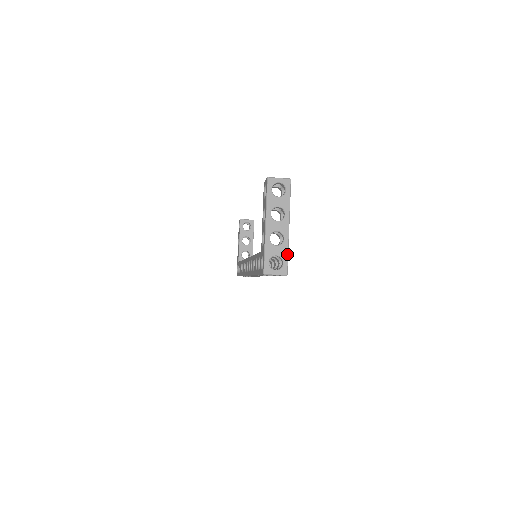
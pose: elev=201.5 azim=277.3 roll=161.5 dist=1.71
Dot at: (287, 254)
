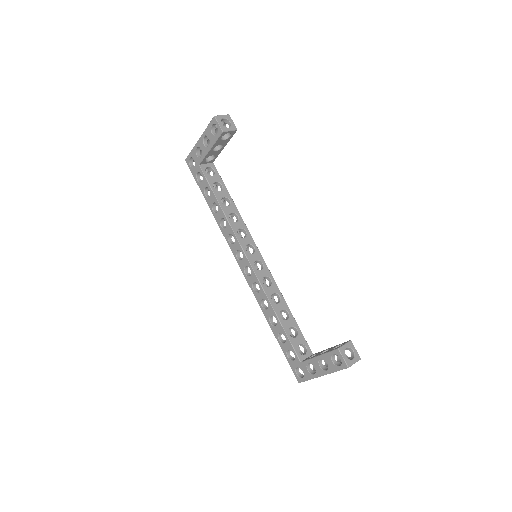
Dot at: occluded
